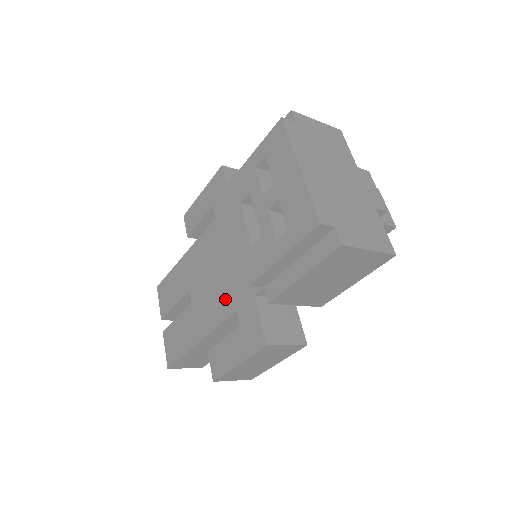
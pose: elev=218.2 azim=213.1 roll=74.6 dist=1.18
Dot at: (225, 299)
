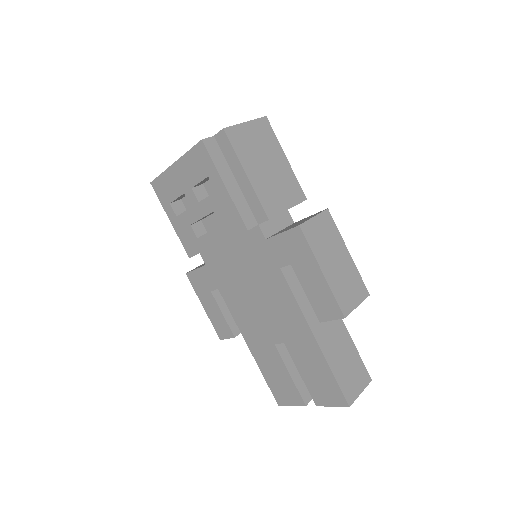
Dot at: (273, 284)
